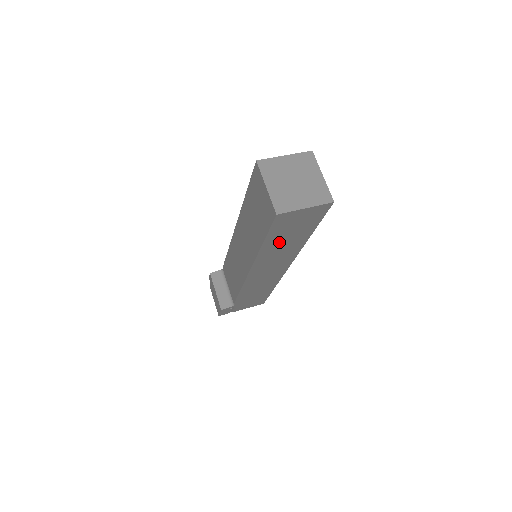
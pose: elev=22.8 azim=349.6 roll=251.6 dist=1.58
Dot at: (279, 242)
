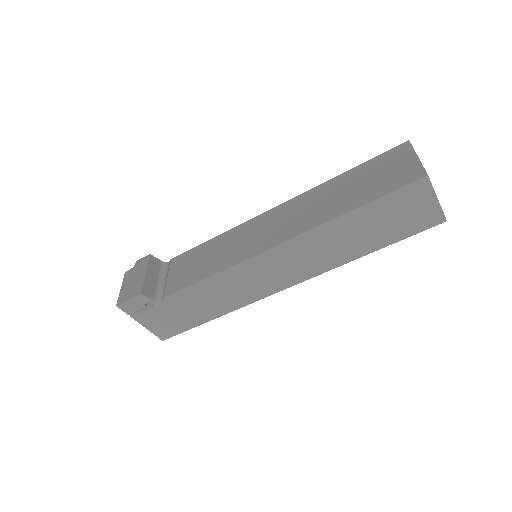
Dot at: (357, 227)
